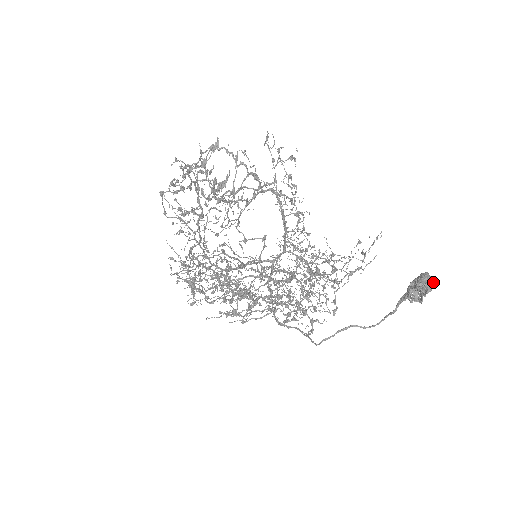
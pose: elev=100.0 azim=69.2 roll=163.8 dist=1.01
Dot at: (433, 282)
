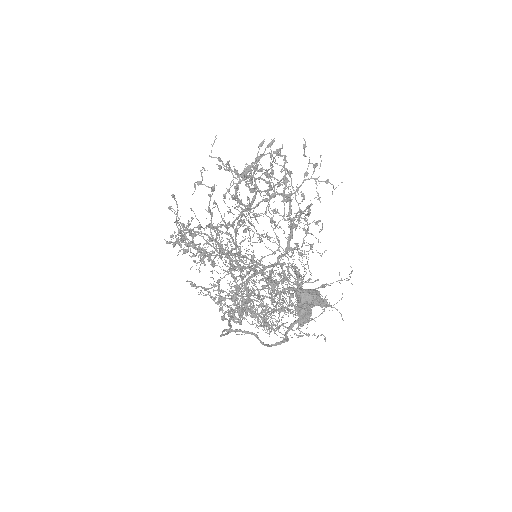
Dot at: (311, 297)
